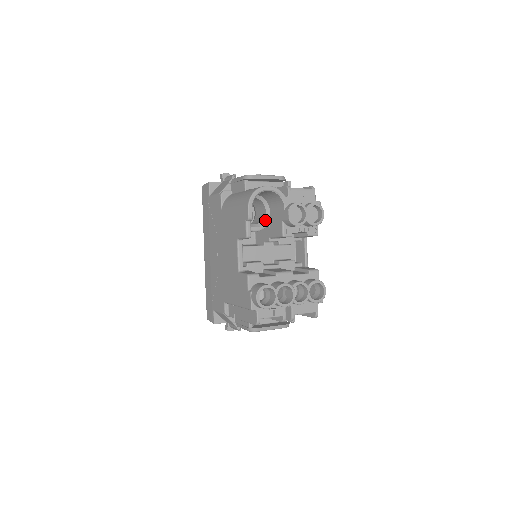
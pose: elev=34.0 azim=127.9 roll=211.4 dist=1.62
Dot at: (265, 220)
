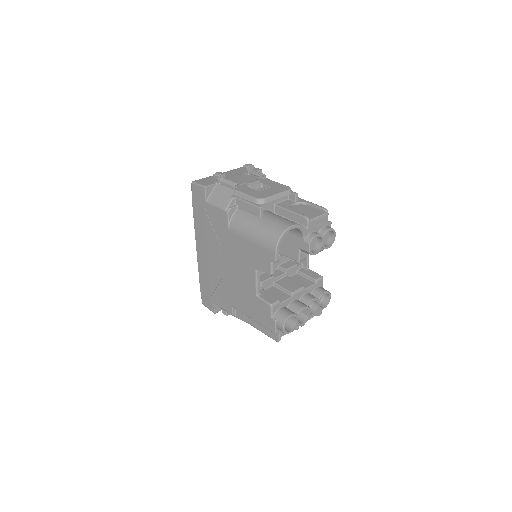
Dot at: occluded
